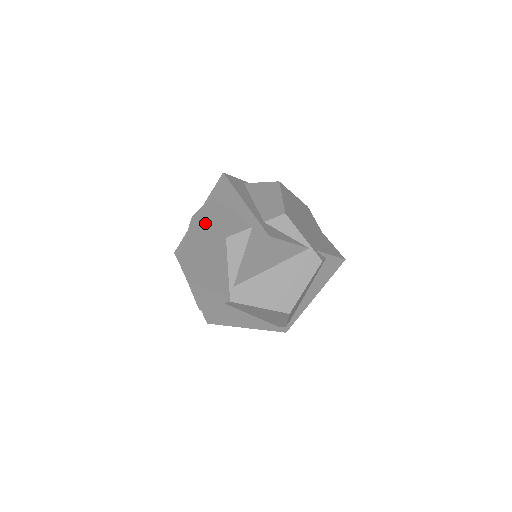
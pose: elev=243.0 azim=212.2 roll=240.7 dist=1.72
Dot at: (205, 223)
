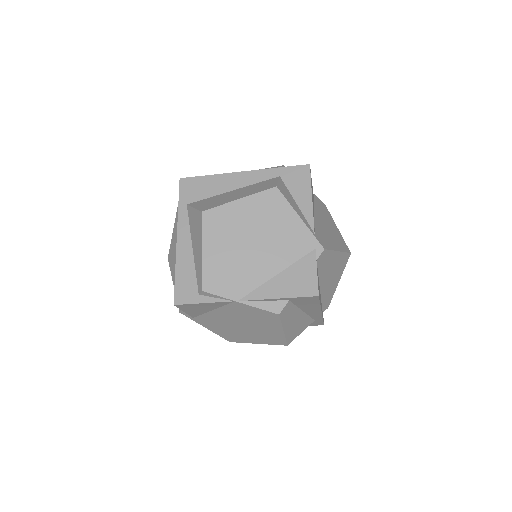
Dot at: (230, 201)
